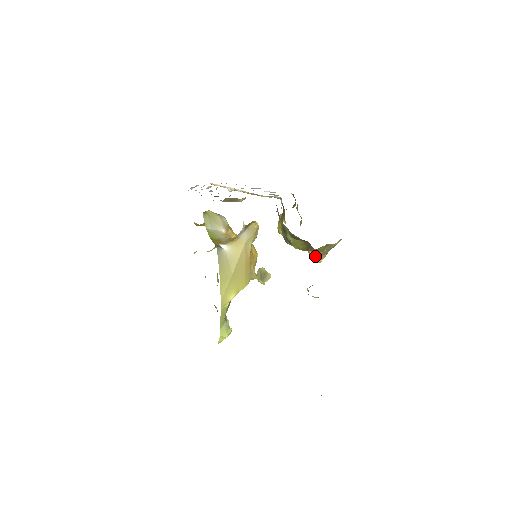
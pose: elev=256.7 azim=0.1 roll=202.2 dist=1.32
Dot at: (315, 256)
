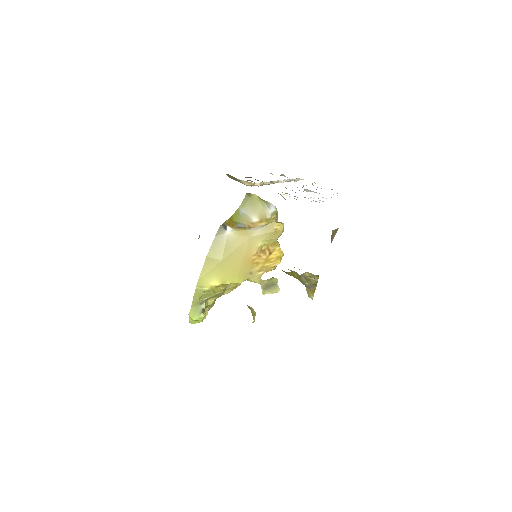
Dot at: (306, 287)
